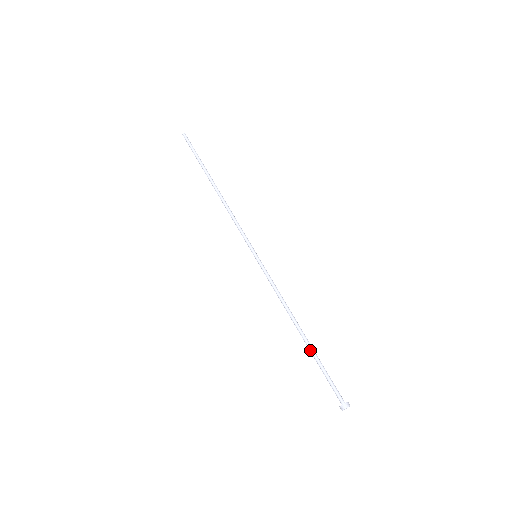
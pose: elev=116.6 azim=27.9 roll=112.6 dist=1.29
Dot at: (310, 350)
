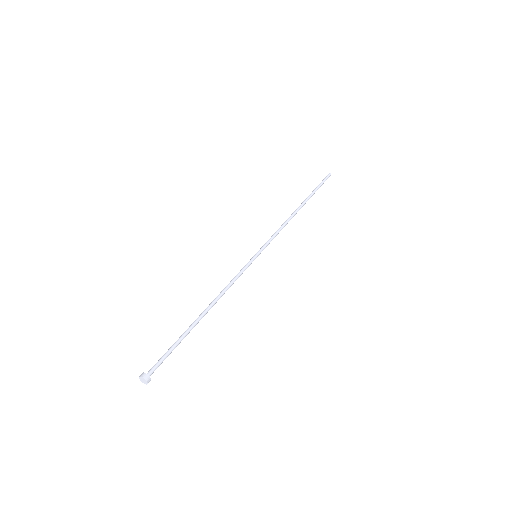
Dot at: (188, 328)
